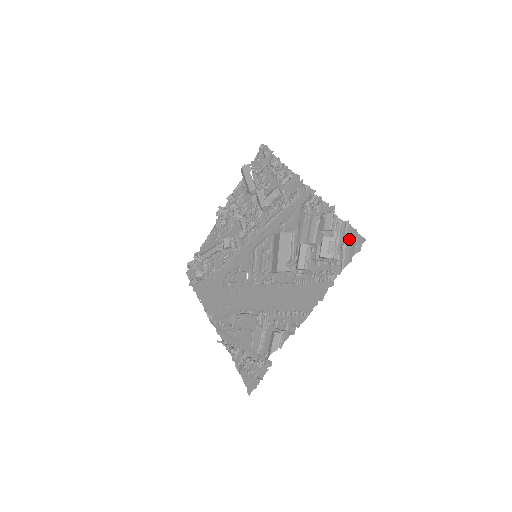
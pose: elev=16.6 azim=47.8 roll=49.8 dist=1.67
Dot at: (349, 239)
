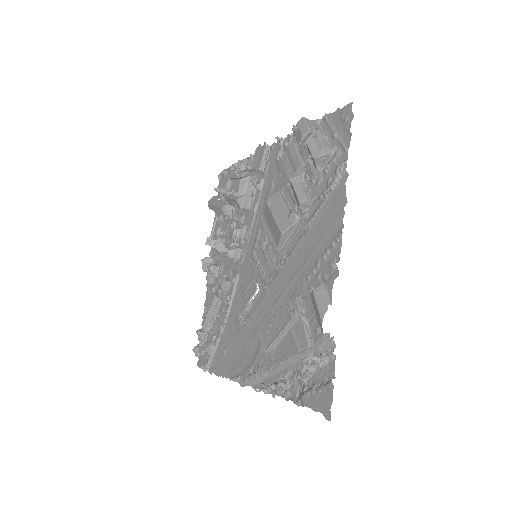
Dot at: (336, 123)
